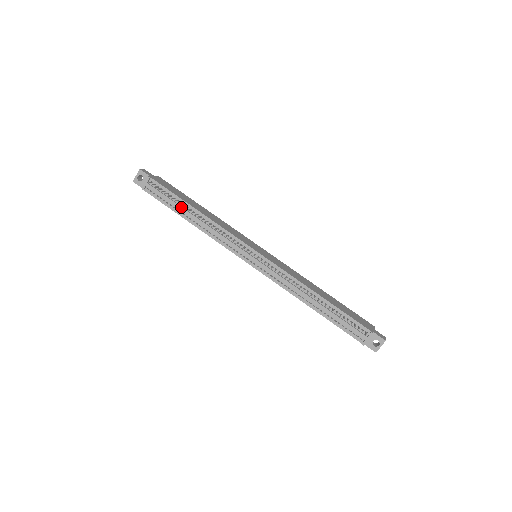
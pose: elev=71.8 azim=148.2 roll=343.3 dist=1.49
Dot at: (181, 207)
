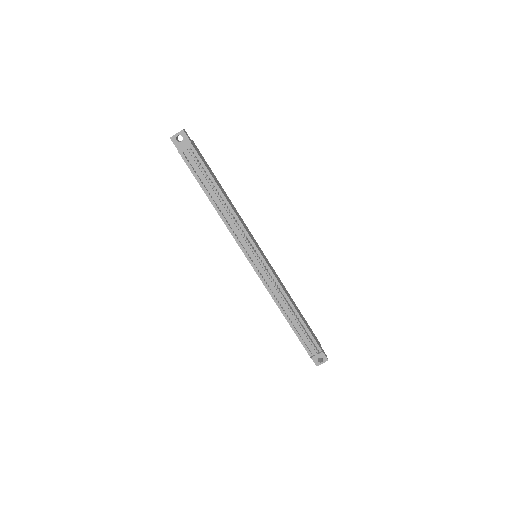
Dot at: (211, 187)
